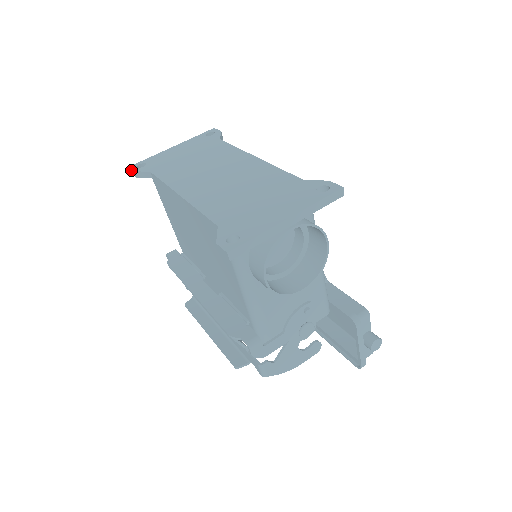
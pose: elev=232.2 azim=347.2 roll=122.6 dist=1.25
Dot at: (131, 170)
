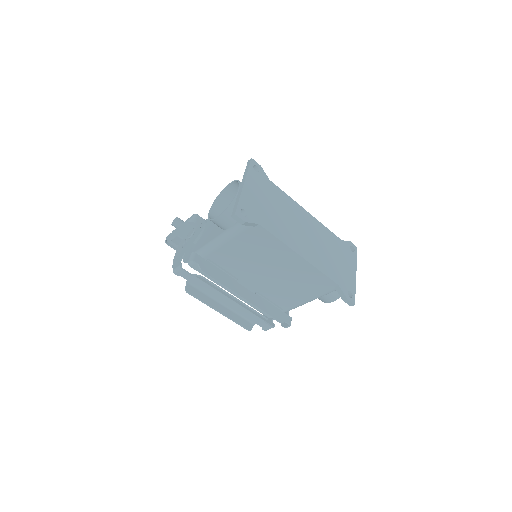
Dot at: (238, 218)
